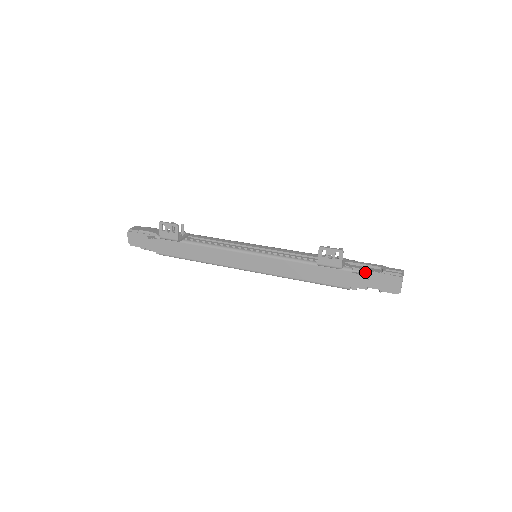
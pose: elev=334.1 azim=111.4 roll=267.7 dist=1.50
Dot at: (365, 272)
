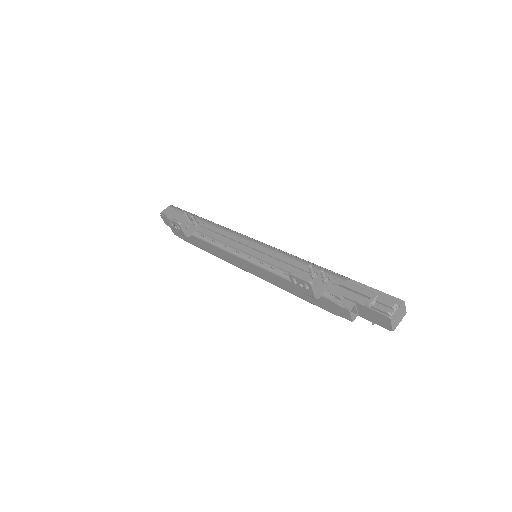
Dot at: (350, 301)
